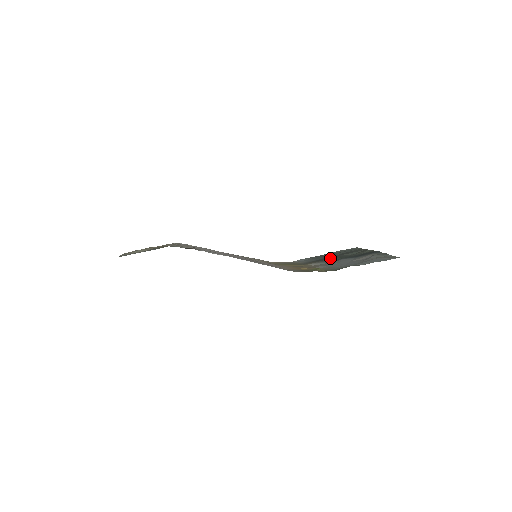
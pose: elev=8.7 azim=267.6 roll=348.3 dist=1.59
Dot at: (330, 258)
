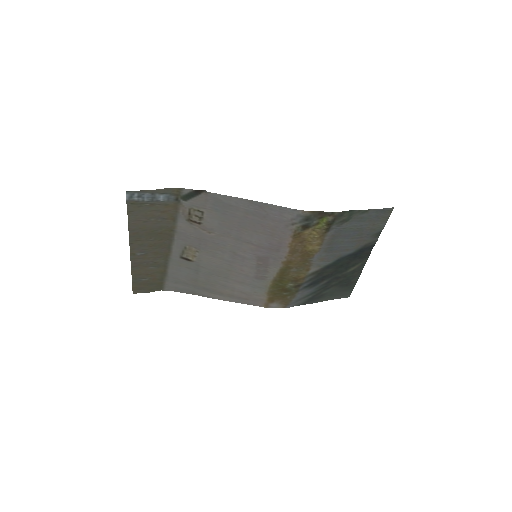
Dot at: (328, 272)
